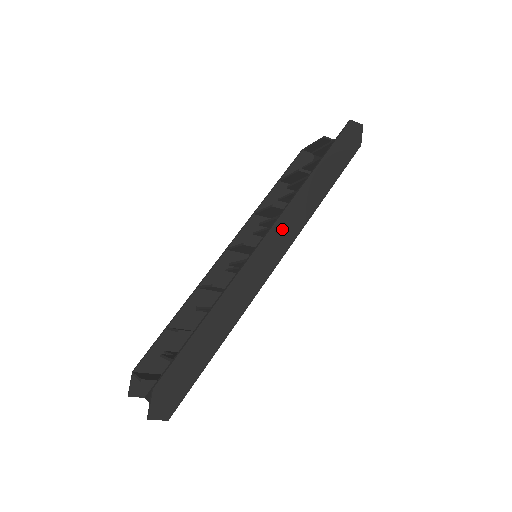
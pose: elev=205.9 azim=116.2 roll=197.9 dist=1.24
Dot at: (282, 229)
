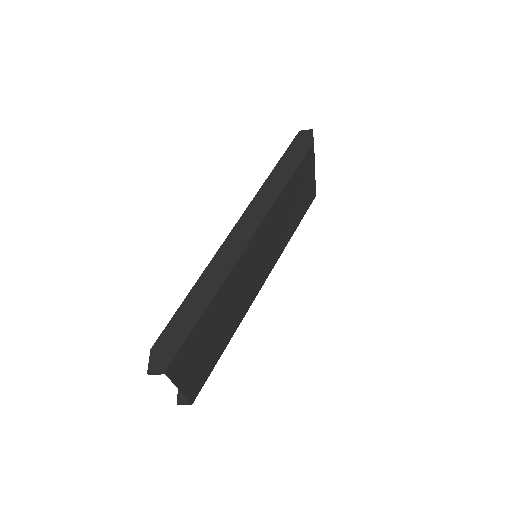
Dot at: (251, 215)
